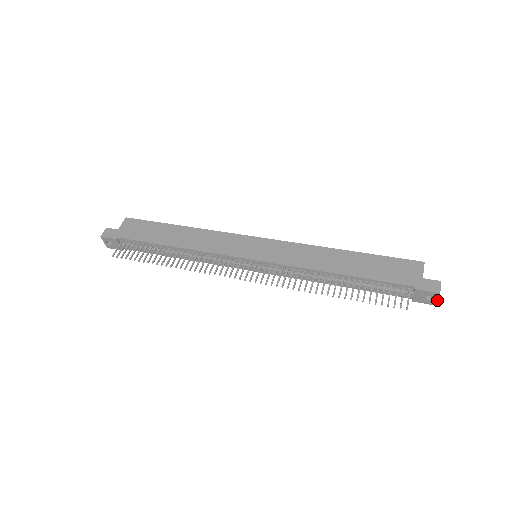
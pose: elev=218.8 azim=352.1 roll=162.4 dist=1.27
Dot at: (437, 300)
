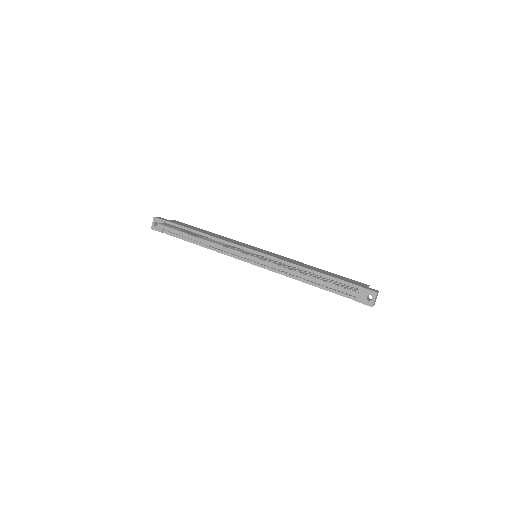
Dot at: (374, 300)
